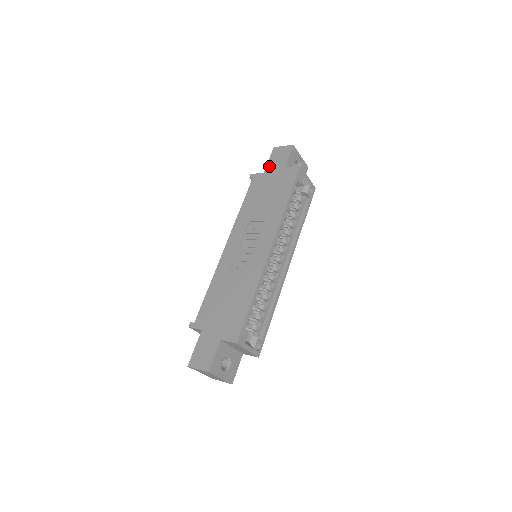
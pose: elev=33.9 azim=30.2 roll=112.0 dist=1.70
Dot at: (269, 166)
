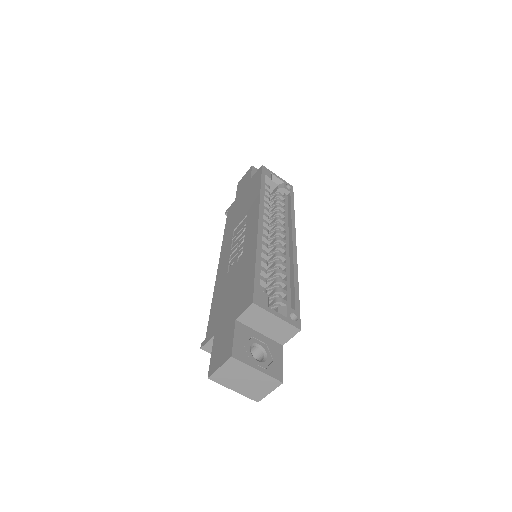
Dot at: (238, 192)
